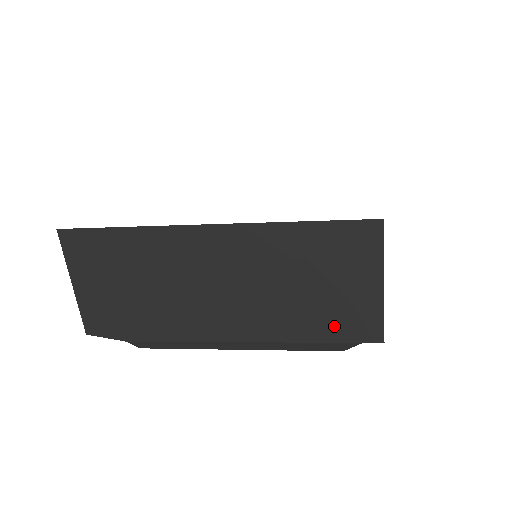
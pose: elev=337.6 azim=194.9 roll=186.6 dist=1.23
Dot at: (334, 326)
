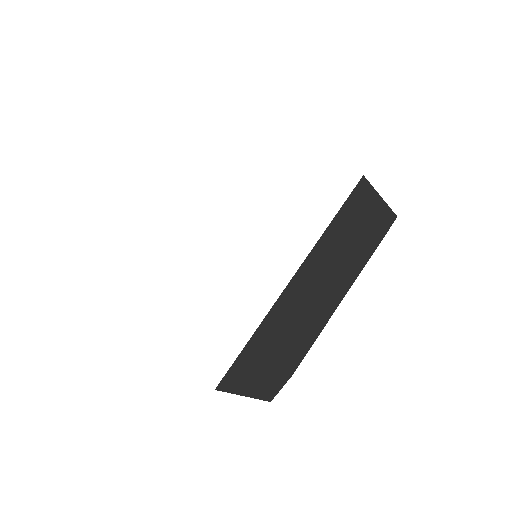
Dot at: (375, 239)
